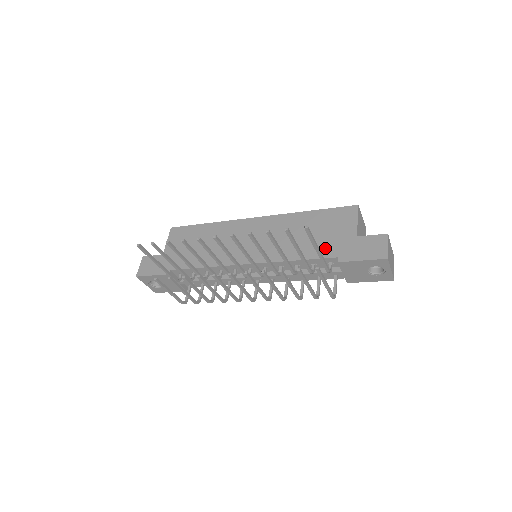
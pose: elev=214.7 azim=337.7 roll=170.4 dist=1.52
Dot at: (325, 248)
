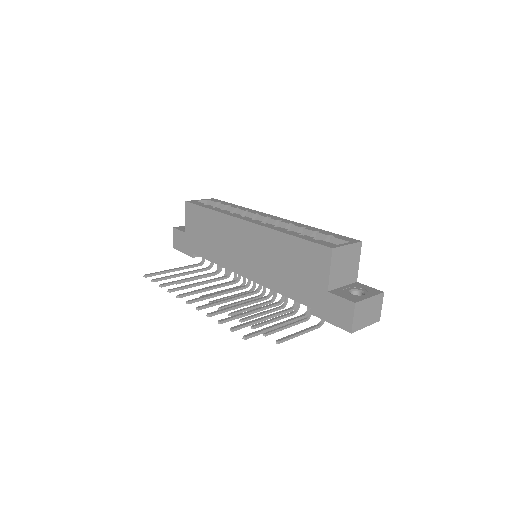
Dot at: (301, 292)
